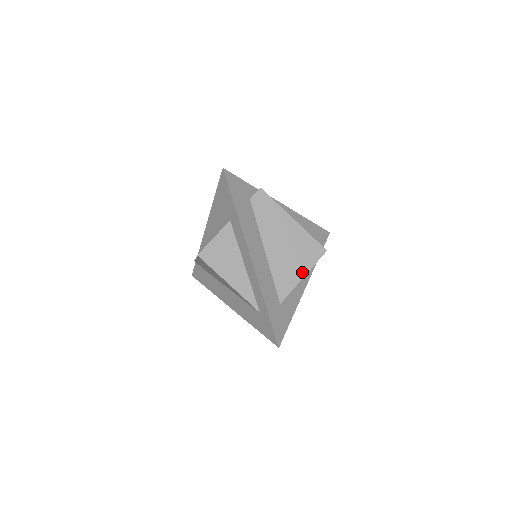
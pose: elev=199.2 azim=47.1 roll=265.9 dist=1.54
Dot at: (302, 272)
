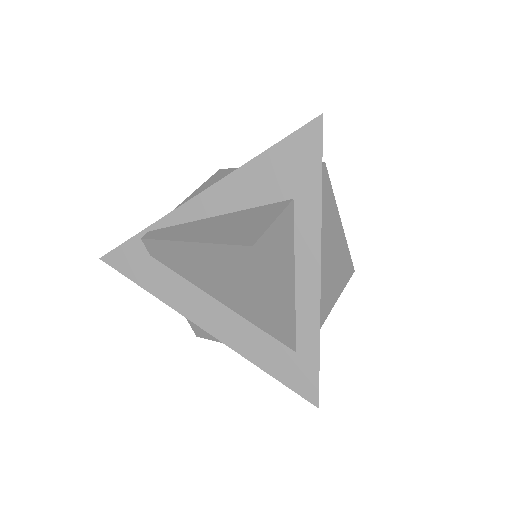
Dot at: (335, 296)
